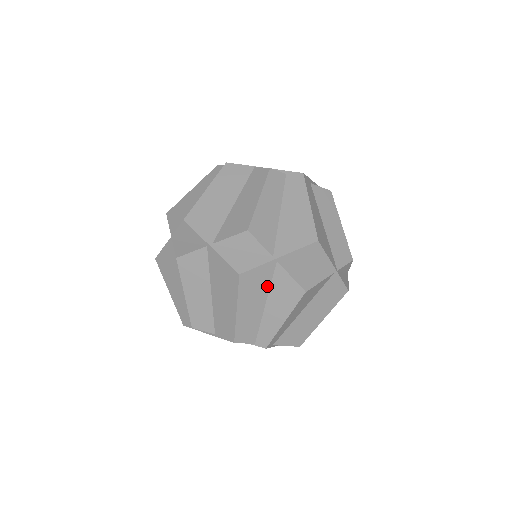
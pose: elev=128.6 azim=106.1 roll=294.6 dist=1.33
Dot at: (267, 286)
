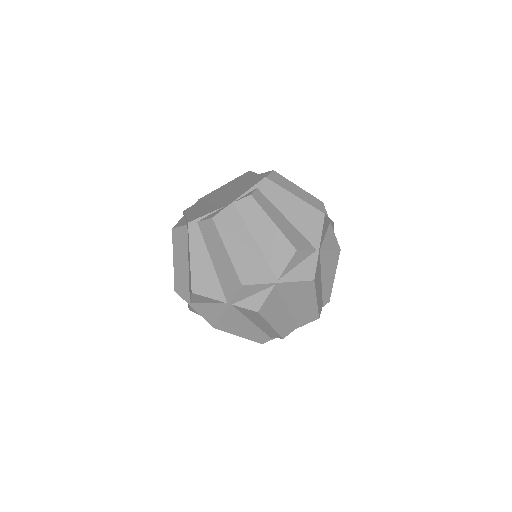
Dot at: (320, 269)
